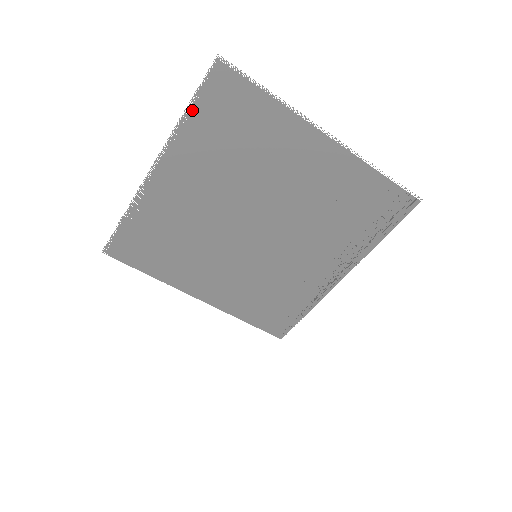
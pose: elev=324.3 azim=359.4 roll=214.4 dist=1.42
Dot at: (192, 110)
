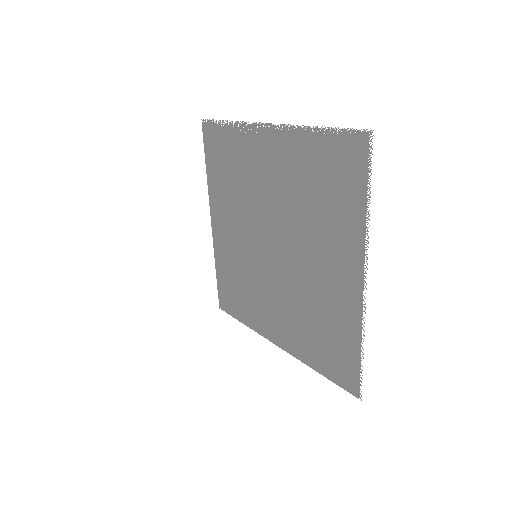
Dot at: (322, 132)
